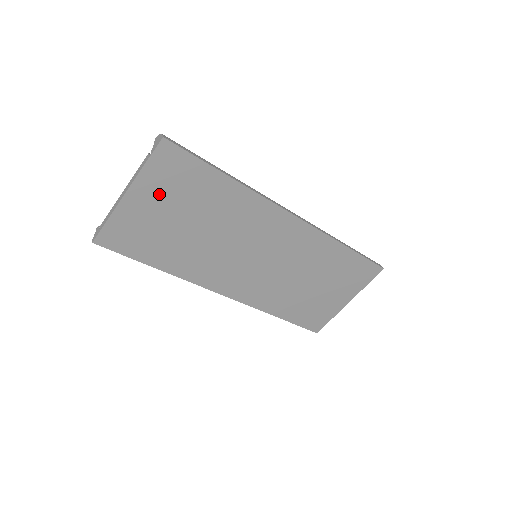
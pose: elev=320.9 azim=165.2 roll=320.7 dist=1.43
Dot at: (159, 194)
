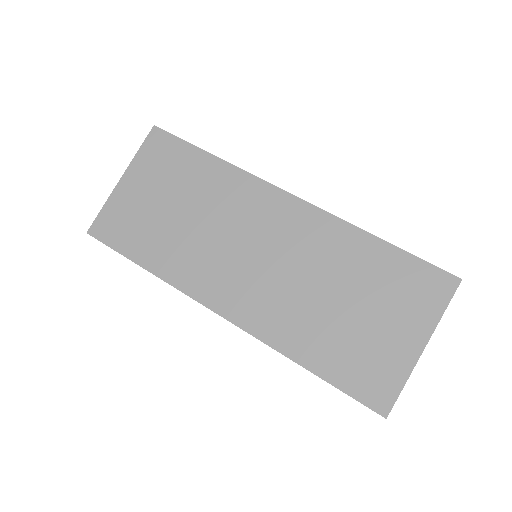
Dot at: (149, 178)
